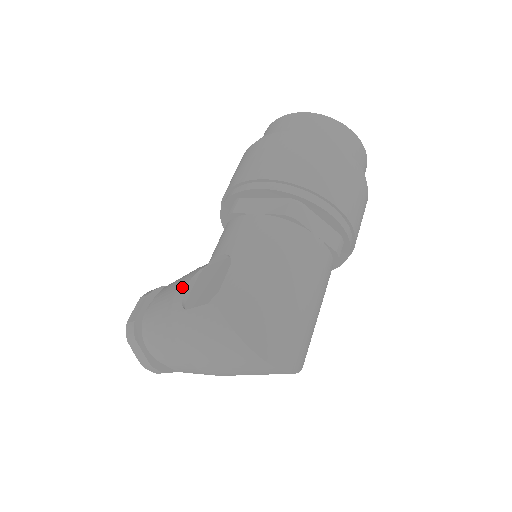
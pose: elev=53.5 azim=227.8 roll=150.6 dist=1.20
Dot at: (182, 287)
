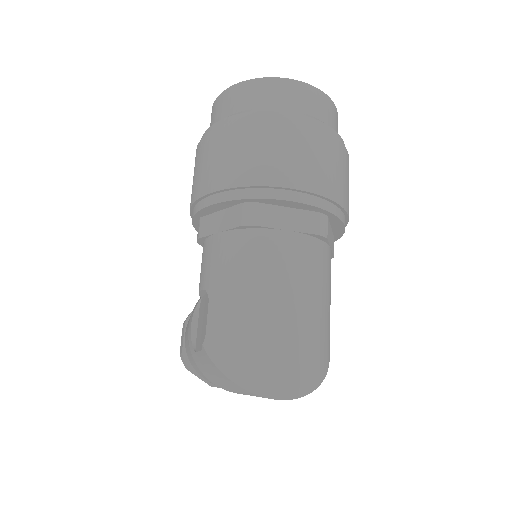
Dot at: (189, 326)
